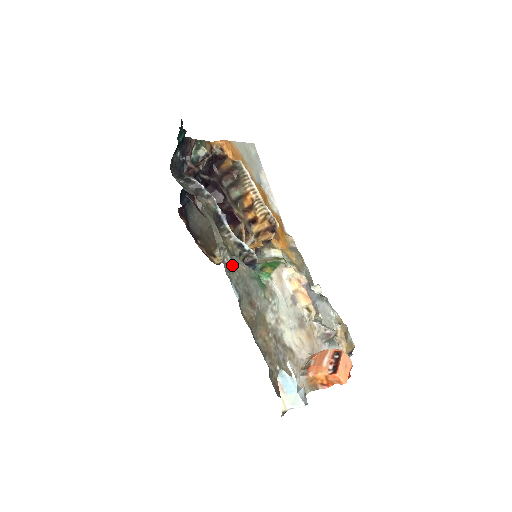
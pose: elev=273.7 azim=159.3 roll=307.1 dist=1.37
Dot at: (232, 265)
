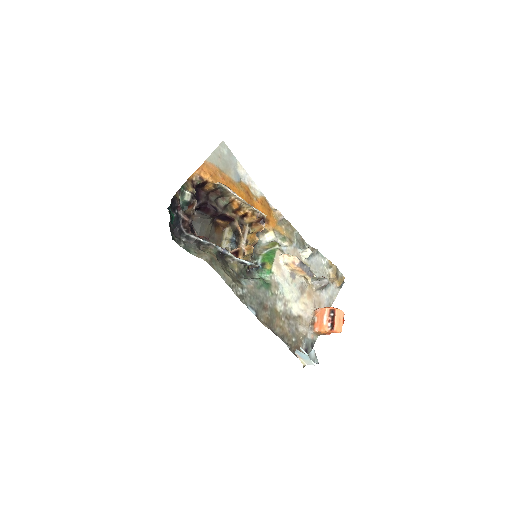
Dot at: (243, 291)
